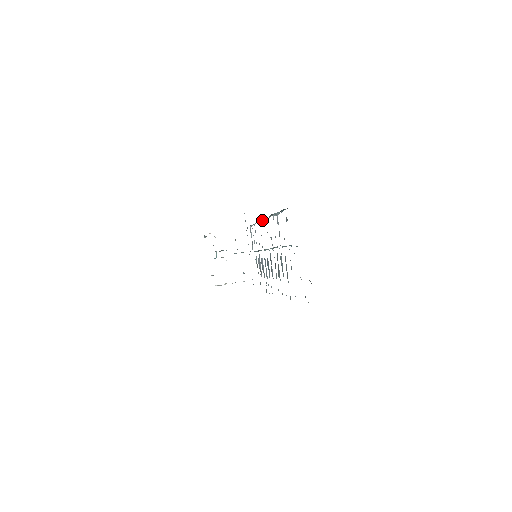
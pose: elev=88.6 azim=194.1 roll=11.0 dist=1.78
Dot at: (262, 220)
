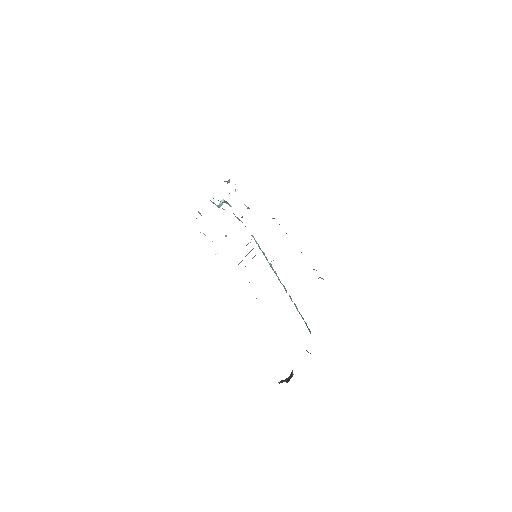
Dot at: occluded
